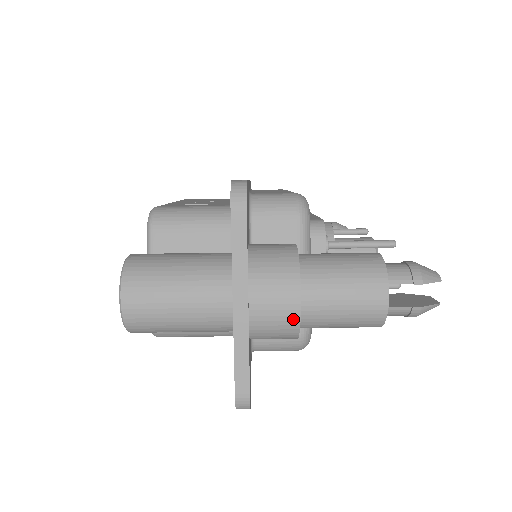
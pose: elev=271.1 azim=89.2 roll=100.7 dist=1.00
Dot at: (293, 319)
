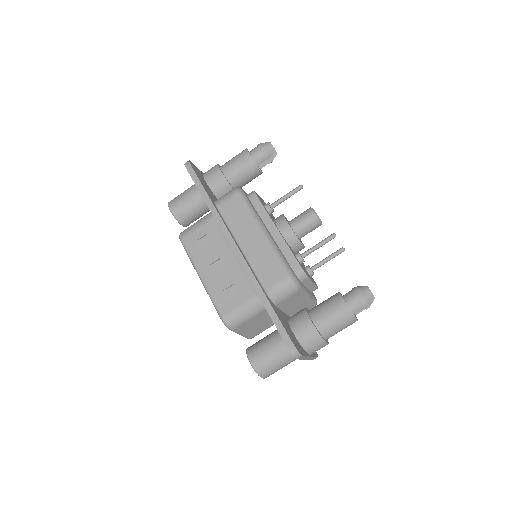
Dot at: occluded
